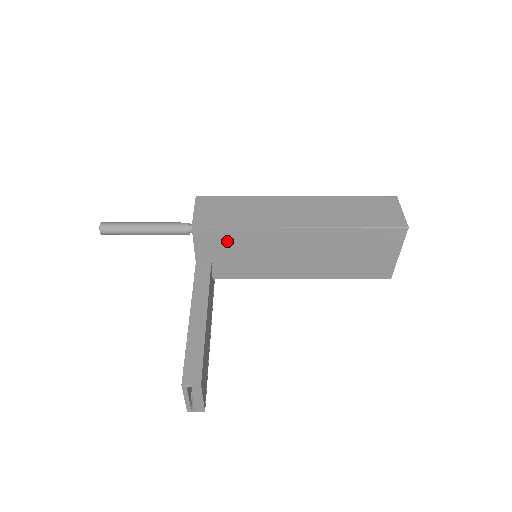
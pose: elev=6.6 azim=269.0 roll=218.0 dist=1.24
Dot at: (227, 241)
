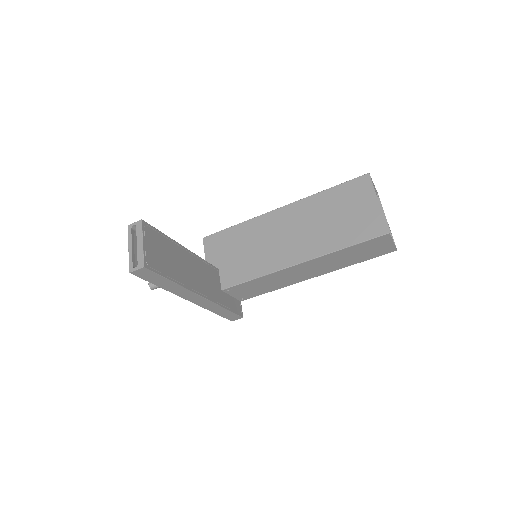
Dot at: (228, 242)
